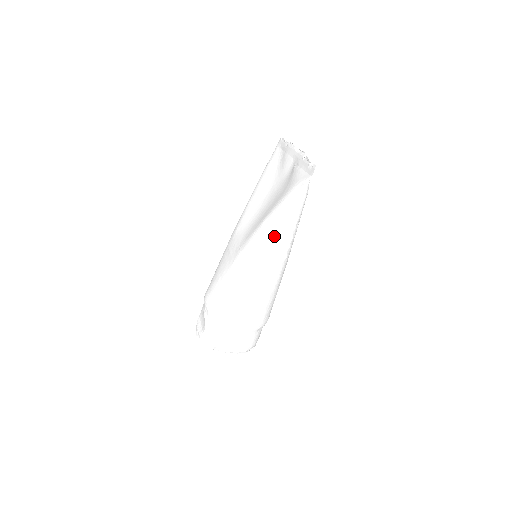
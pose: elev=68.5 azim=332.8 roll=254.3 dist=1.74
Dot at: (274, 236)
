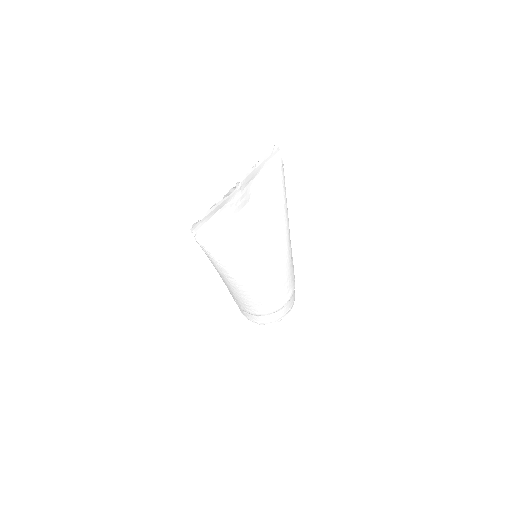
Dot at: occluded
